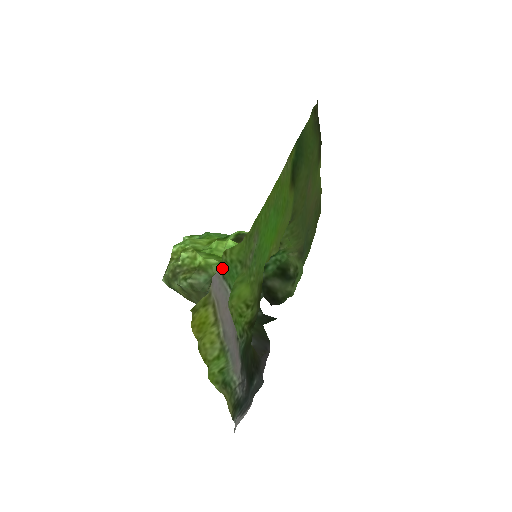
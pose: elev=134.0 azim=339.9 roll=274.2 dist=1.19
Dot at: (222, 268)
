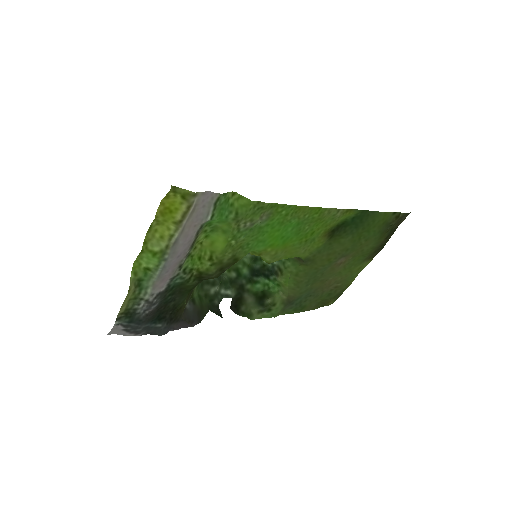
Dot at: (221, 197)
